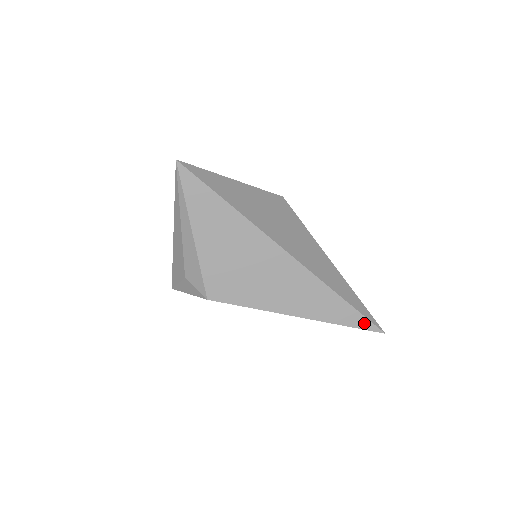
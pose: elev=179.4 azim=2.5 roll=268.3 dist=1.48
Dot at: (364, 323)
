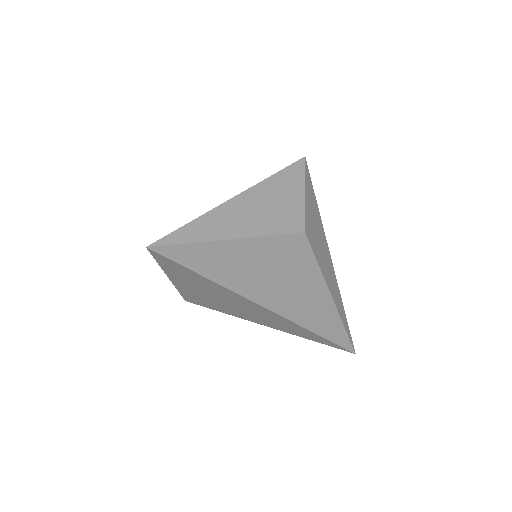
Dot at: (338, 347)
